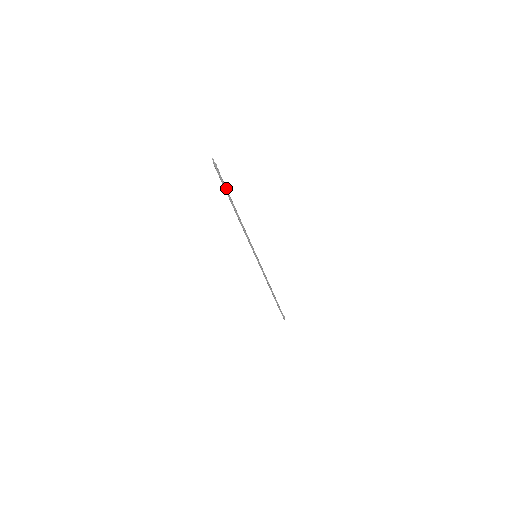
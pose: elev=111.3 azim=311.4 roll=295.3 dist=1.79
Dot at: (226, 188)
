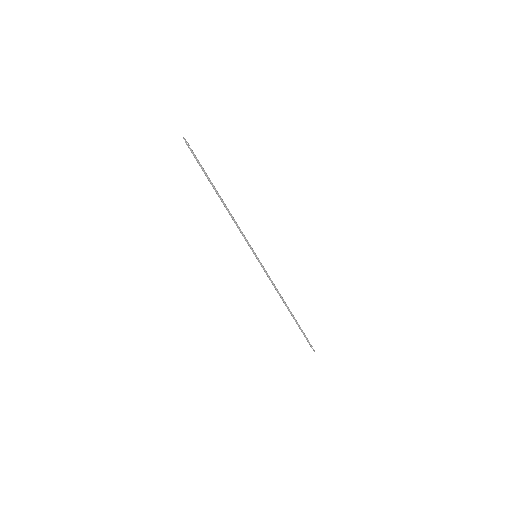
Dot at: (204, 170)
